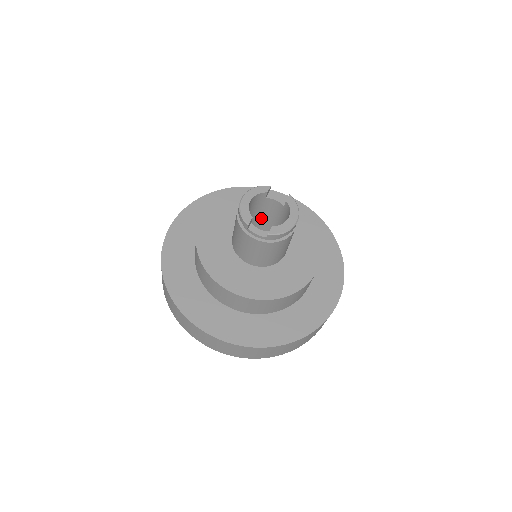
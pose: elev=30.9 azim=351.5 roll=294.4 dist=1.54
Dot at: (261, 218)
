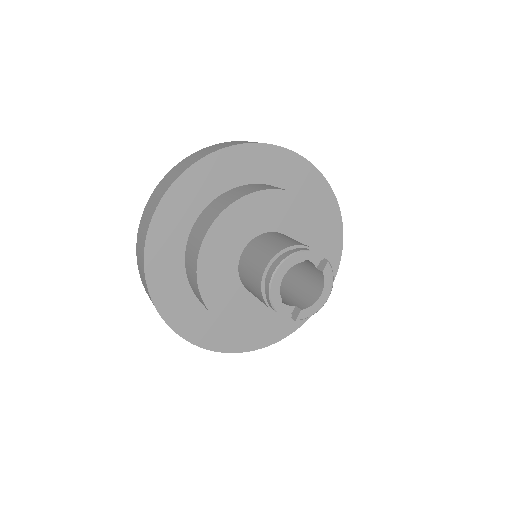
Dot at: occluded
